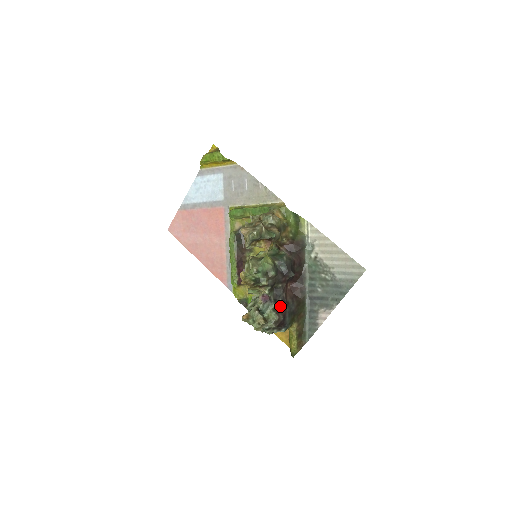
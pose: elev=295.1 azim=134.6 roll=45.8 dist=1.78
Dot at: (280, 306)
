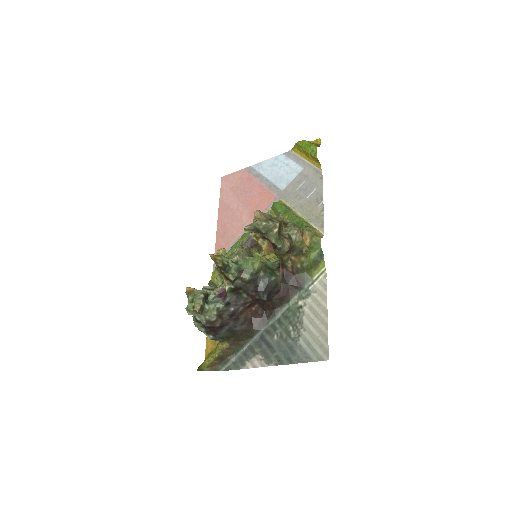
Dot at: (227, 313)
